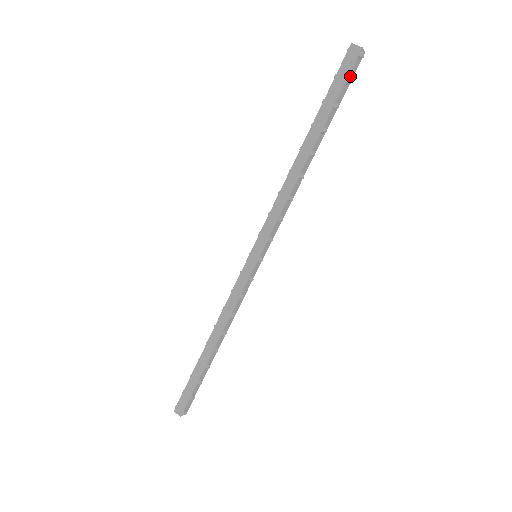
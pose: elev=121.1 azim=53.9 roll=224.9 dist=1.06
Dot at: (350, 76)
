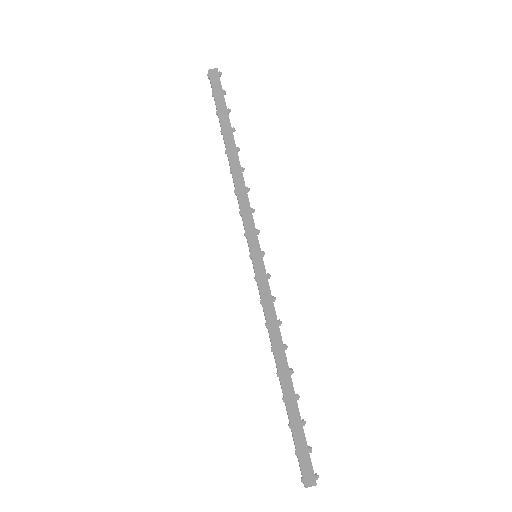
Dot at: (222, 90)
